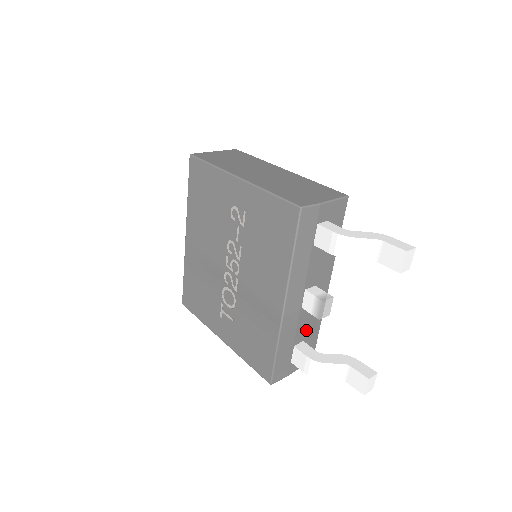
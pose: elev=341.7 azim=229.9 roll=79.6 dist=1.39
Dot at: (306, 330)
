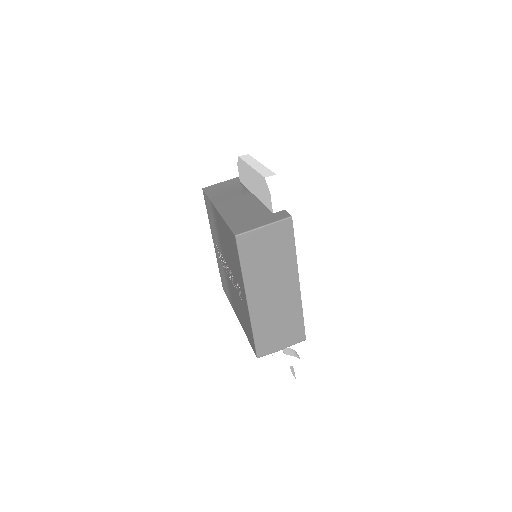
Dot at: occluded
